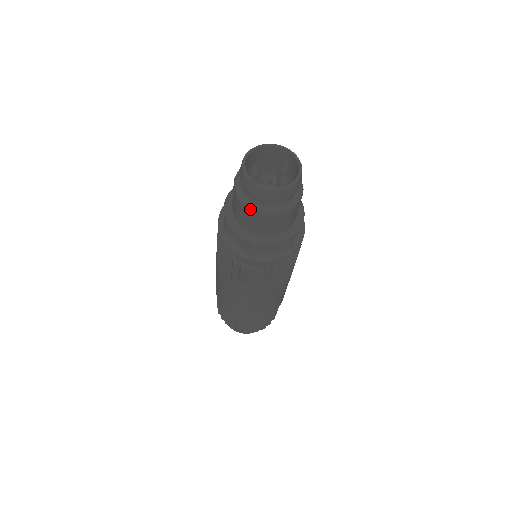
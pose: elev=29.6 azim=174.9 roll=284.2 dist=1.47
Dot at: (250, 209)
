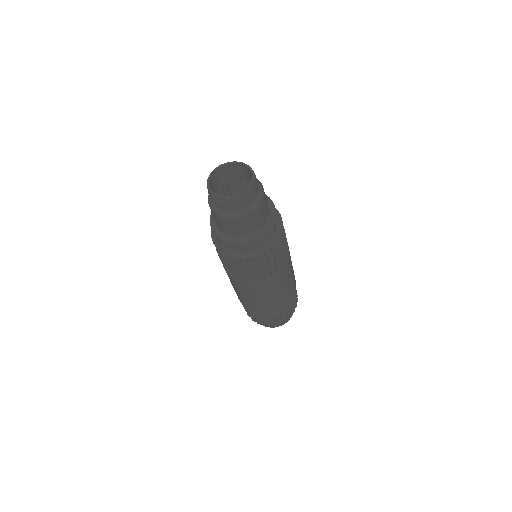
Dot at: (209, 206)
